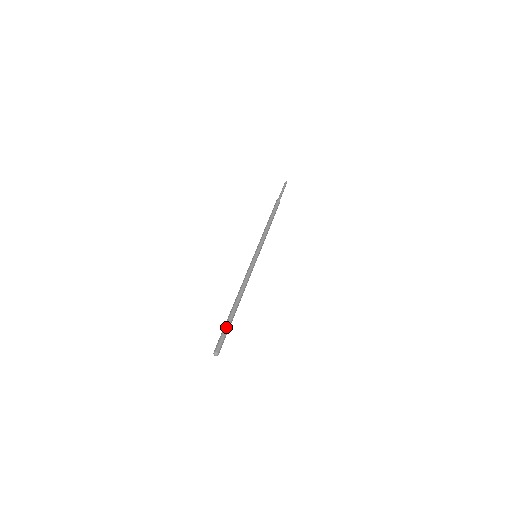
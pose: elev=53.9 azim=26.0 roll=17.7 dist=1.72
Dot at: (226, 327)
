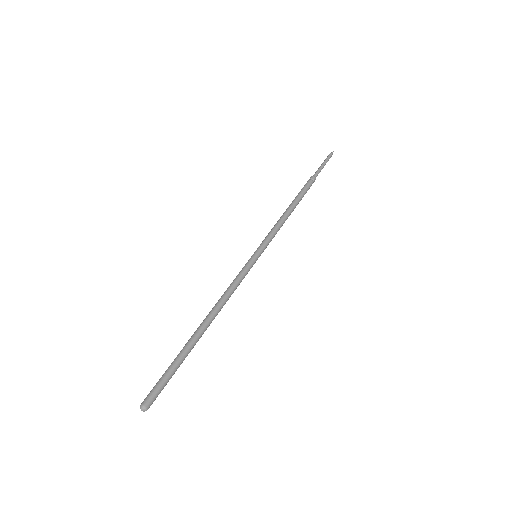
Dot at: (175, 366)
